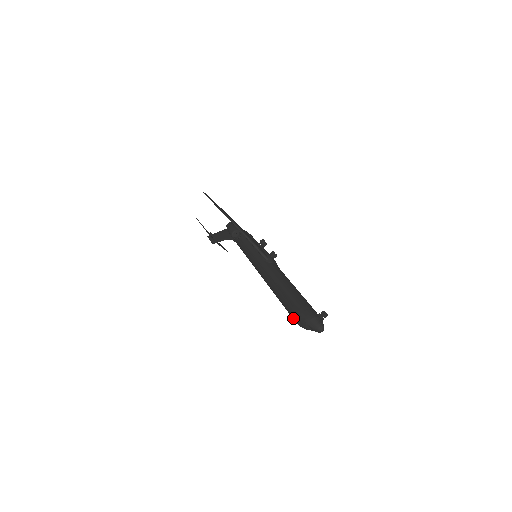
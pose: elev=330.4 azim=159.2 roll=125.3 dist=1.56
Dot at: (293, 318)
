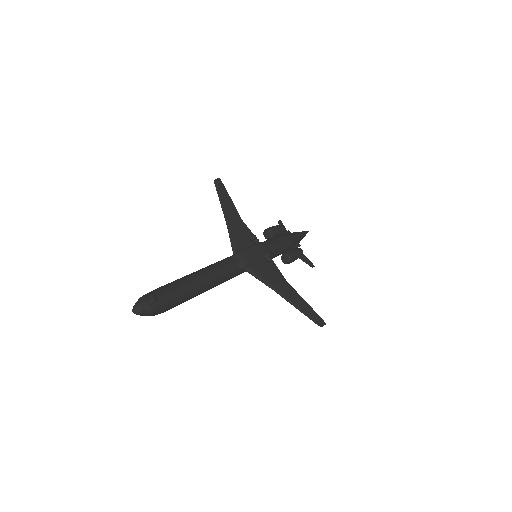
Dot at: occluded
